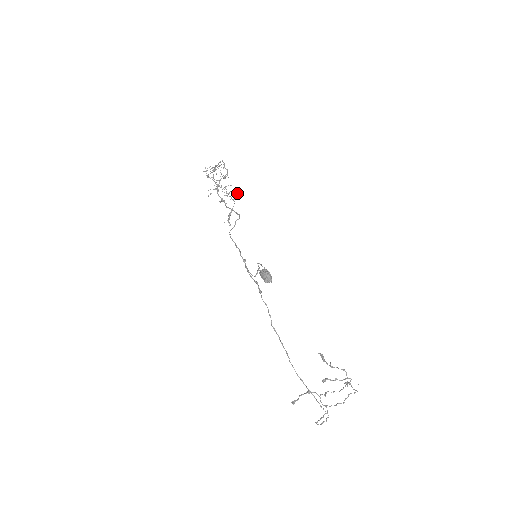
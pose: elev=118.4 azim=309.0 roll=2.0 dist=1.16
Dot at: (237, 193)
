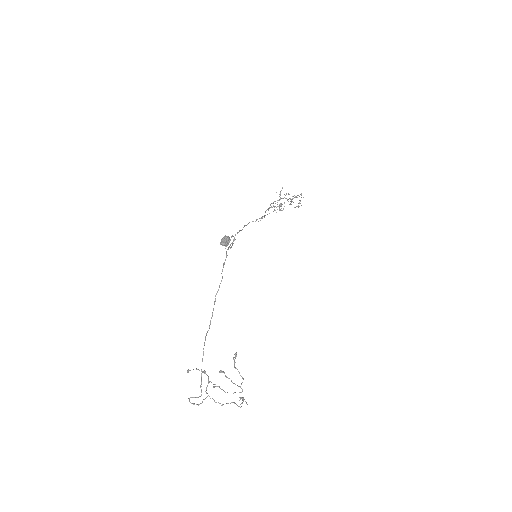
Dot at: occluded
